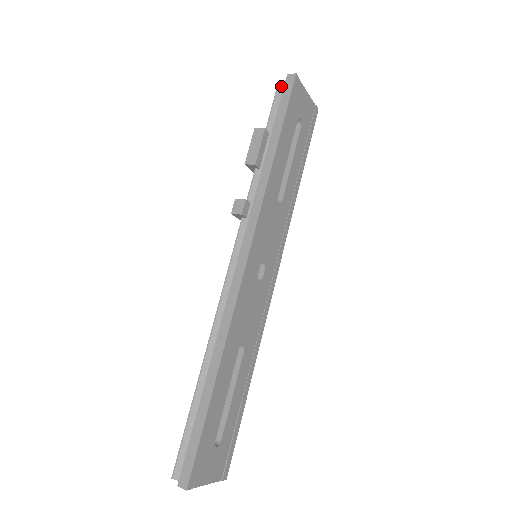
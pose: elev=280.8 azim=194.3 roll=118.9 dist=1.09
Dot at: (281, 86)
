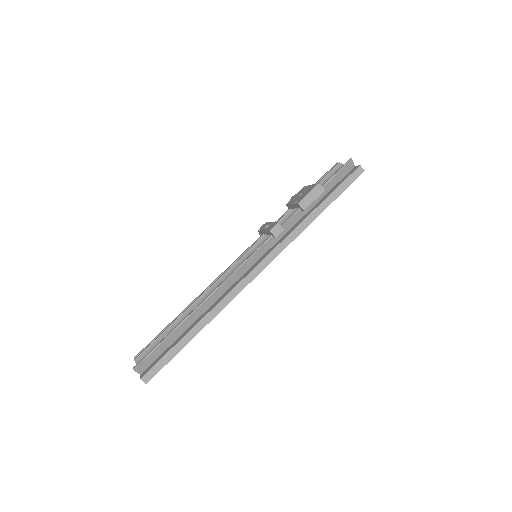
Dot at: (349, 163)
